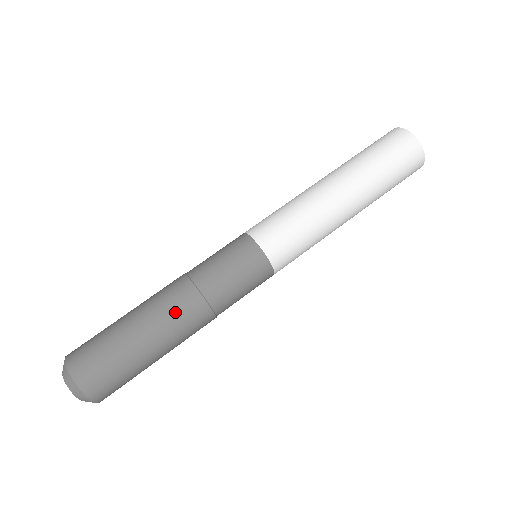
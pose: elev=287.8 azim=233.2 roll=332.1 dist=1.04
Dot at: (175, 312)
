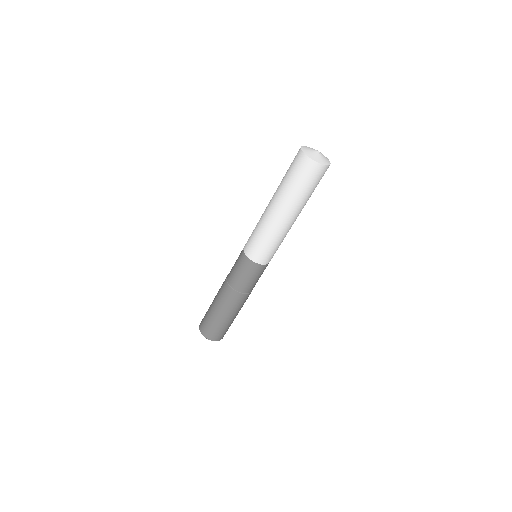
Dot at: (233, 304)
